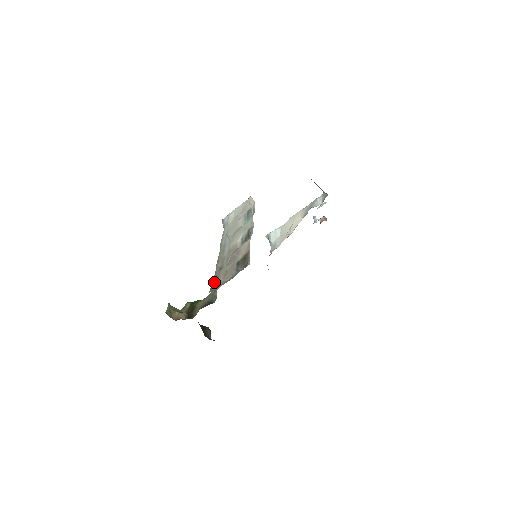
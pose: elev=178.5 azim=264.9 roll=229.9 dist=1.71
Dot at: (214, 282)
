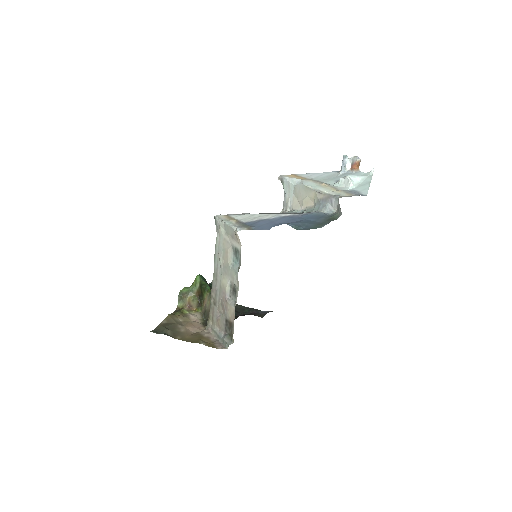
Dot at: (210, 316)
